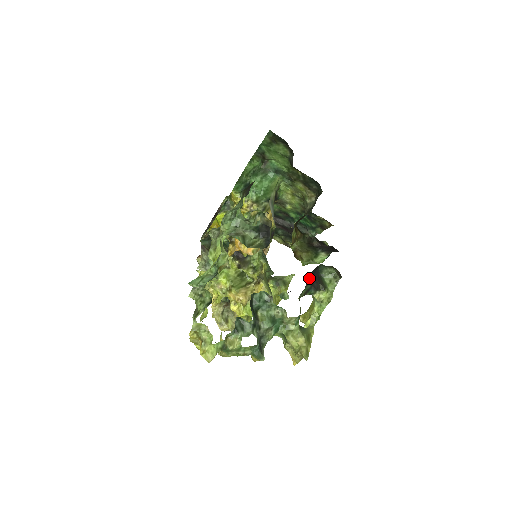
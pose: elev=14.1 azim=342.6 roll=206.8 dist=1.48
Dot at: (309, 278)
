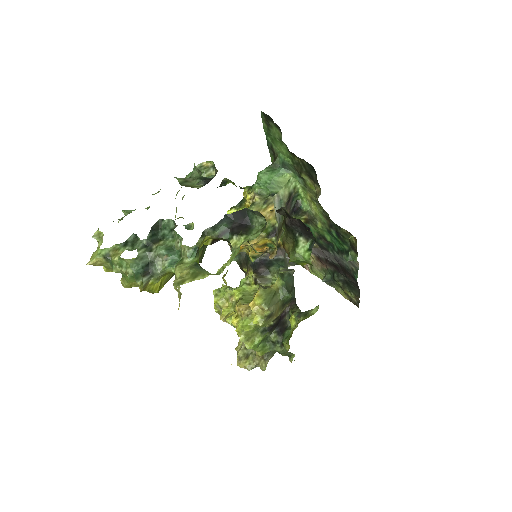
Dot at: (228, 219)
